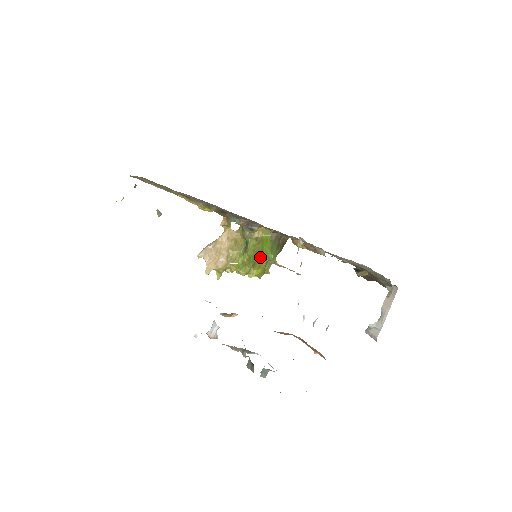
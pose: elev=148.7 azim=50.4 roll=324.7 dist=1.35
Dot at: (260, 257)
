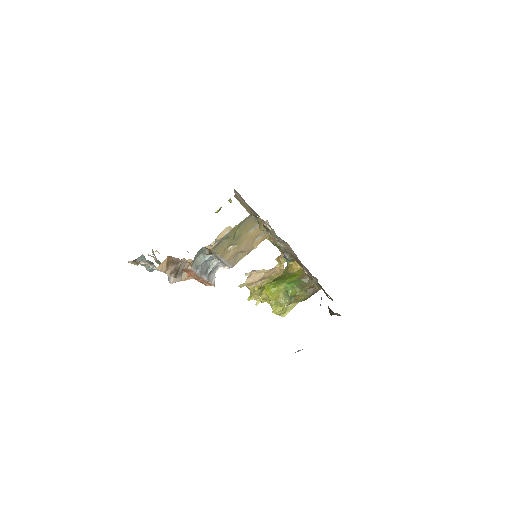
Dot at: (277, 281)
